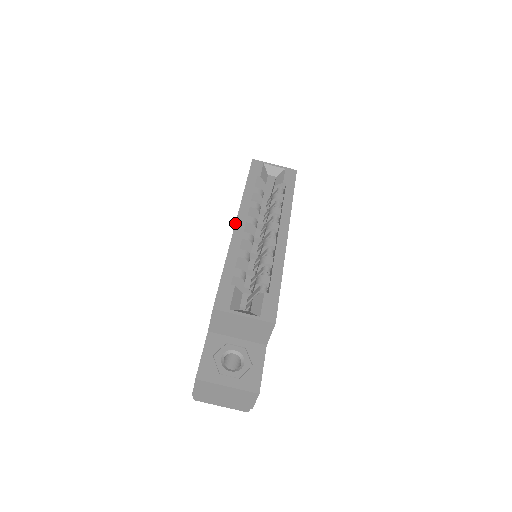
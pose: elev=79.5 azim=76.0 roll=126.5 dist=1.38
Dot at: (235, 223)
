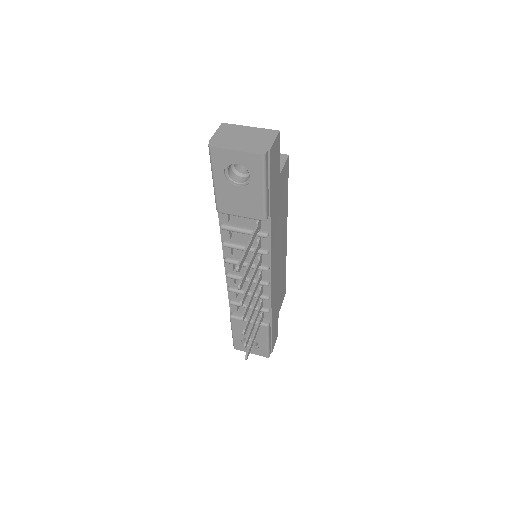
Dot at: occluded
